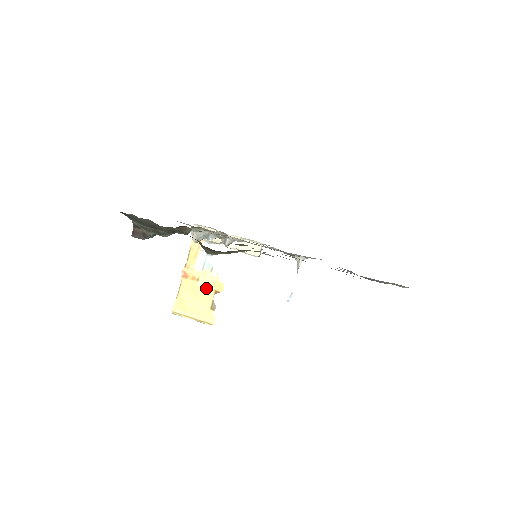
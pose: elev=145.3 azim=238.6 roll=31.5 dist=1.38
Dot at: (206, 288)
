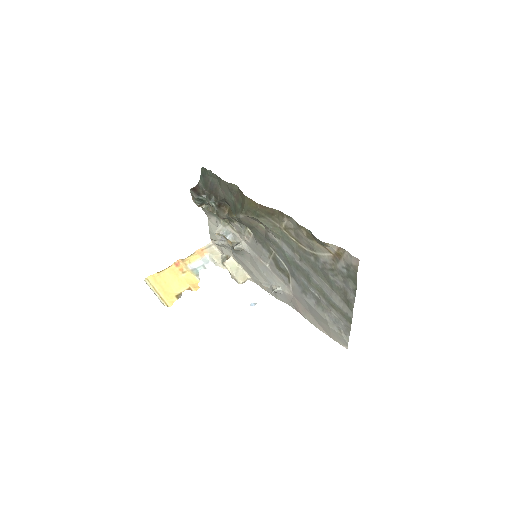
Dot at: (185, 281)
